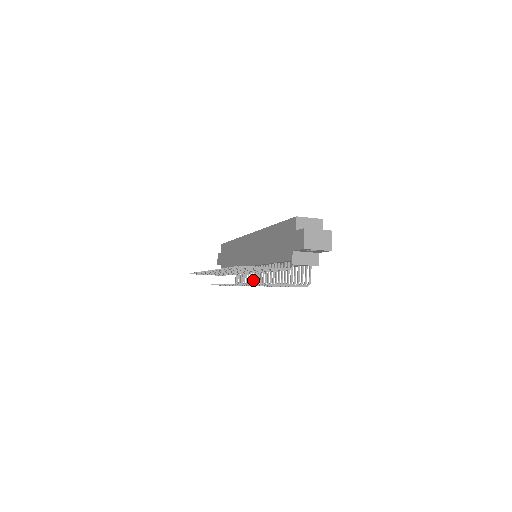
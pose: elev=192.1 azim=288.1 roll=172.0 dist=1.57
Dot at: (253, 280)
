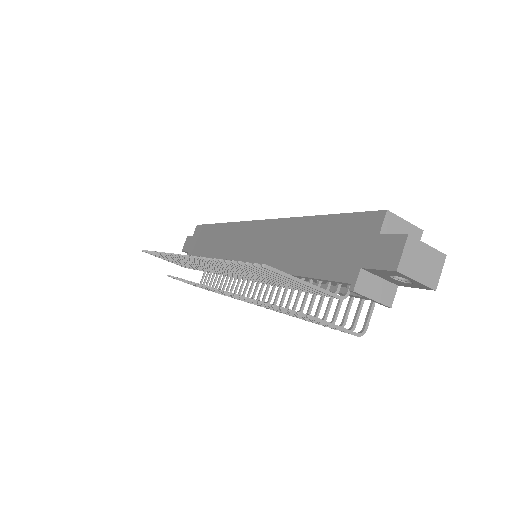
Dot at: occluded
